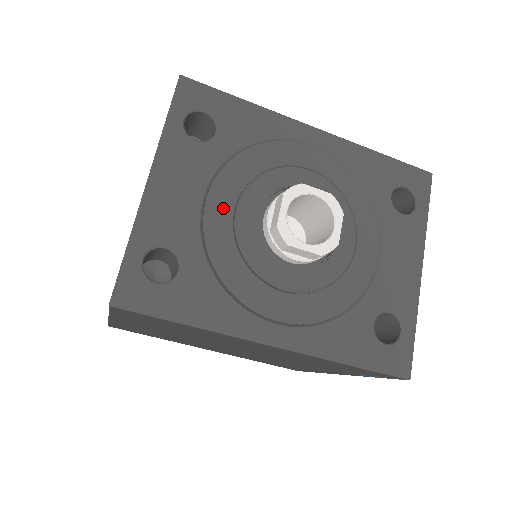
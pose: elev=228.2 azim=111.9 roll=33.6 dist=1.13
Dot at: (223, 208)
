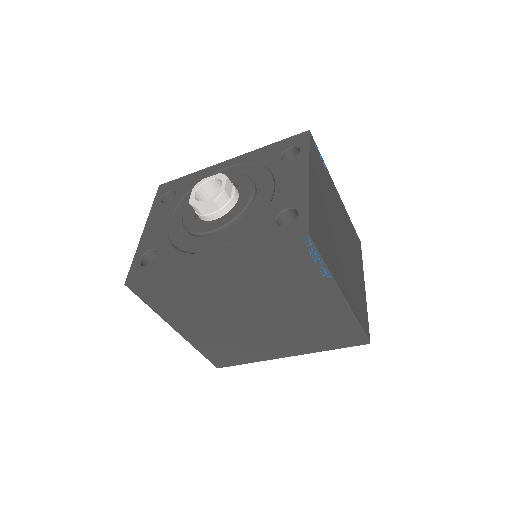
Dot at: (179, 220)
